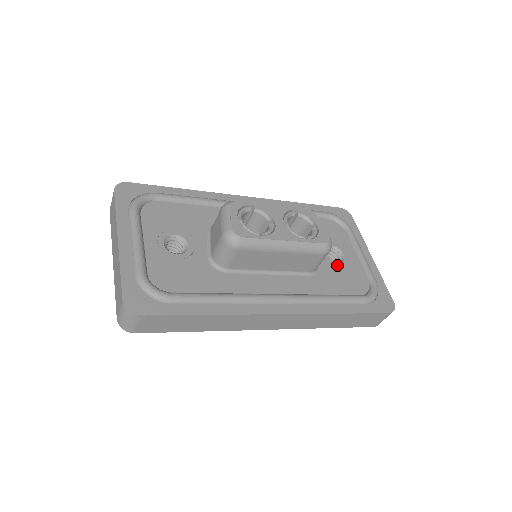
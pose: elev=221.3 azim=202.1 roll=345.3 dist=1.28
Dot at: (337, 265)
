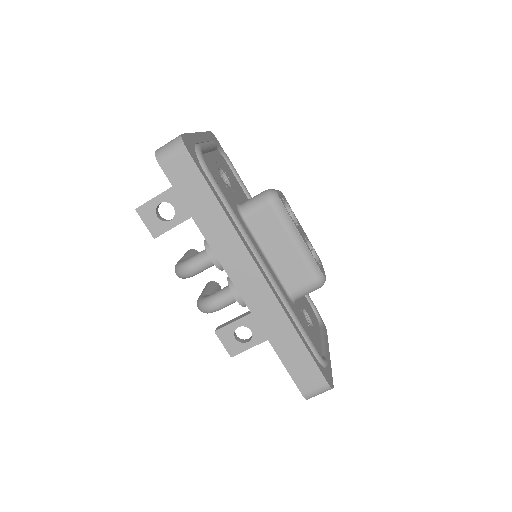
Dot at: occluded
